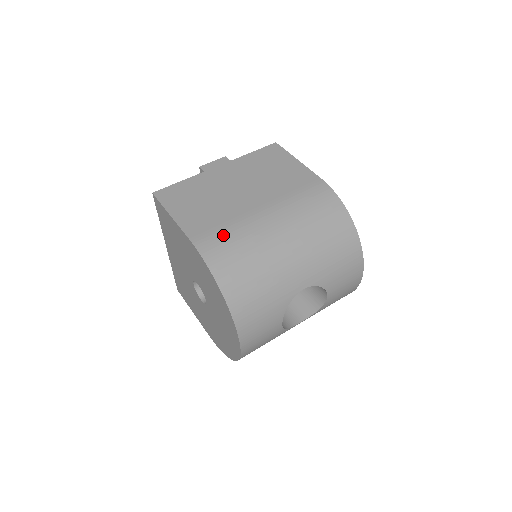
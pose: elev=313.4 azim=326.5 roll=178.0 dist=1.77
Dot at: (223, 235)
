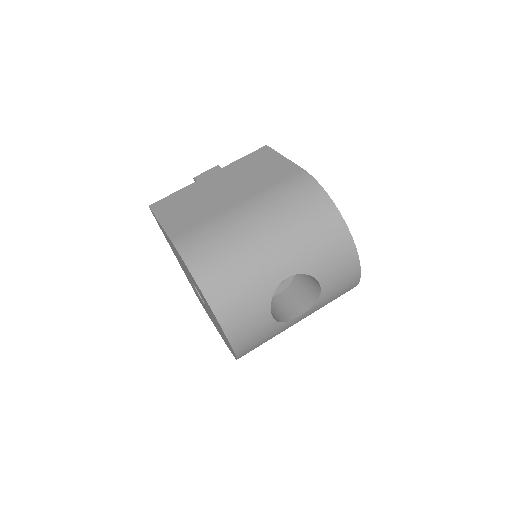
Dot at: (201, 232)
